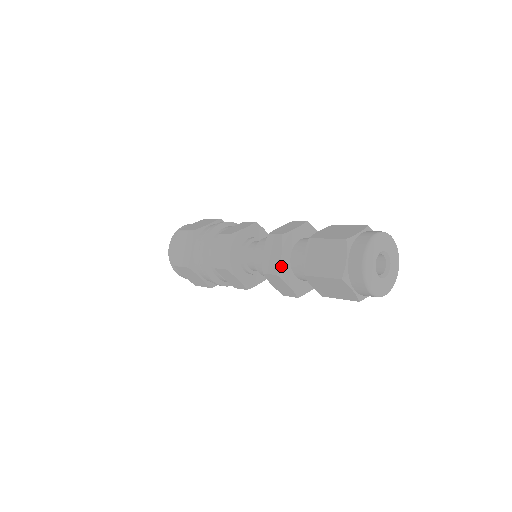
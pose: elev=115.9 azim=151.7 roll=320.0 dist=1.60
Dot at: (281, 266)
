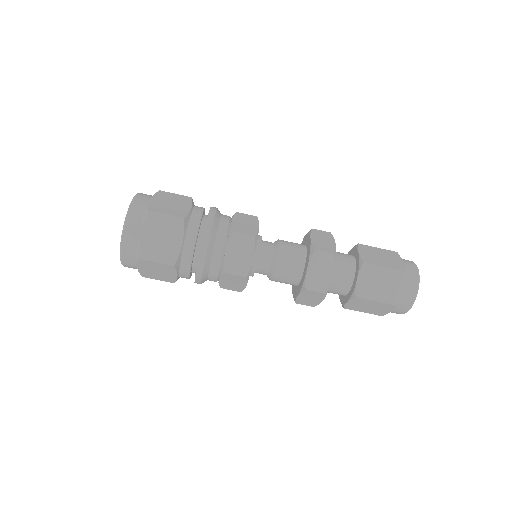
Dot at: occluded
